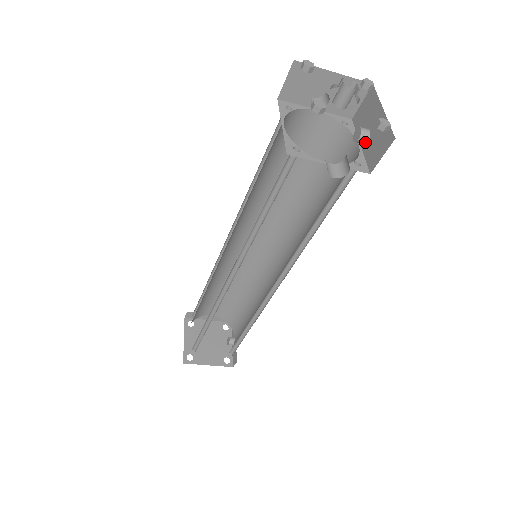
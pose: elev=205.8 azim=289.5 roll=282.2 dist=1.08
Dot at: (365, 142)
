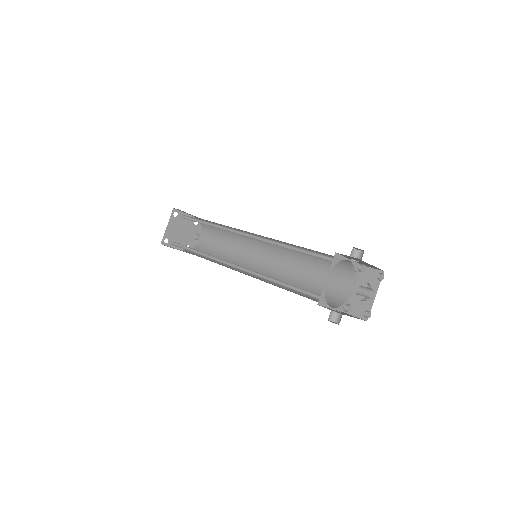
Dot at: (356, 294)
